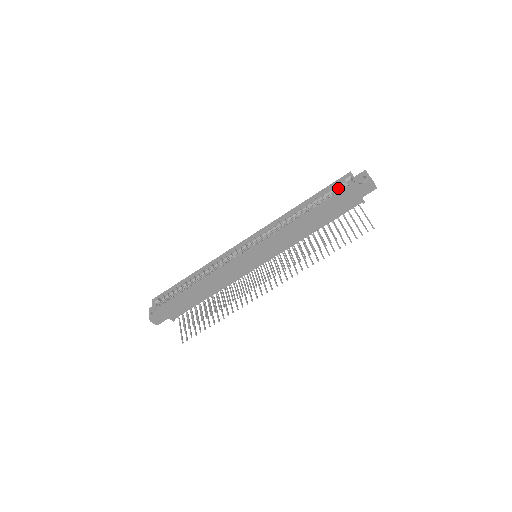
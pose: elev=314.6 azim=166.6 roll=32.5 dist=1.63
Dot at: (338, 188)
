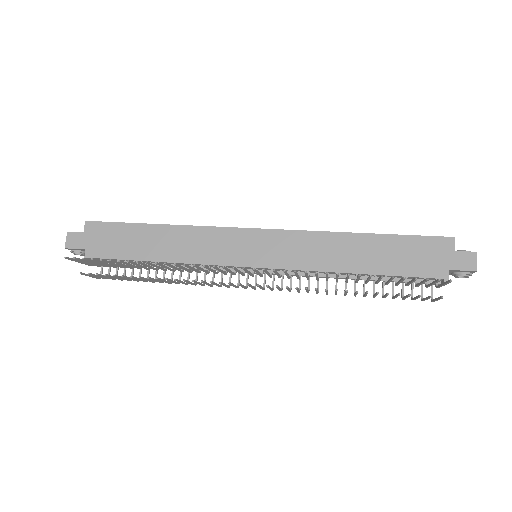
Dot at: occluded
